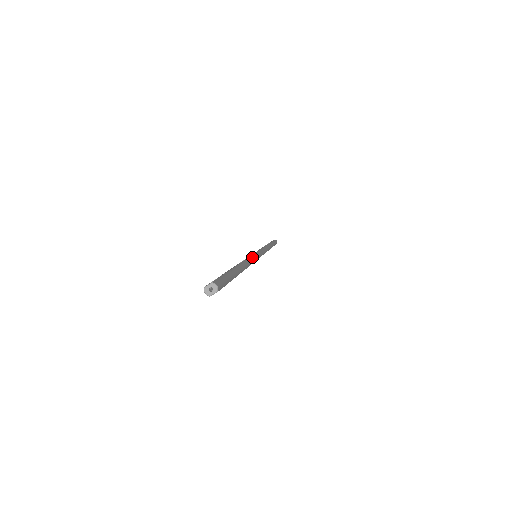
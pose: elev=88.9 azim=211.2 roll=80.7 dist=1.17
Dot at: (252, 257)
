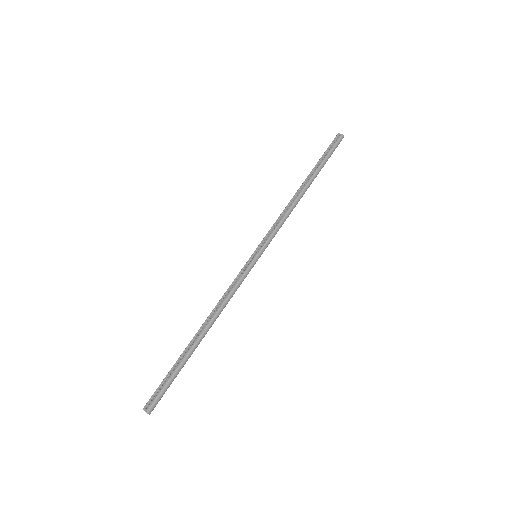
Dot at: (235, 289)
